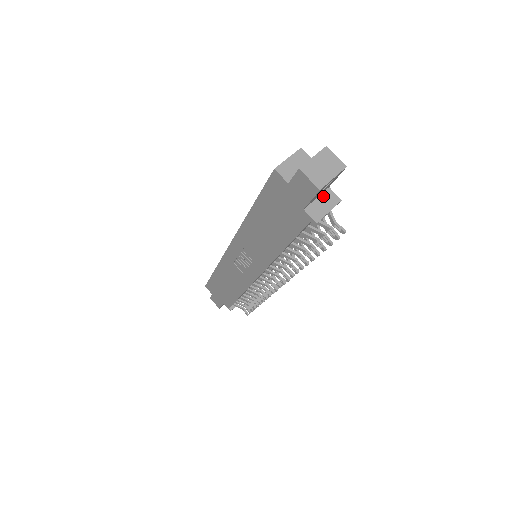
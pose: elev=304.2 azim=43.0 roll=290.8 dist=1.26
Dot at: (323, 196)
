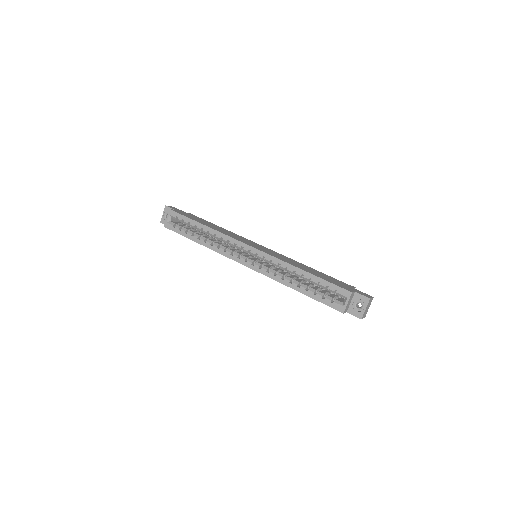
Dot at: occluded
